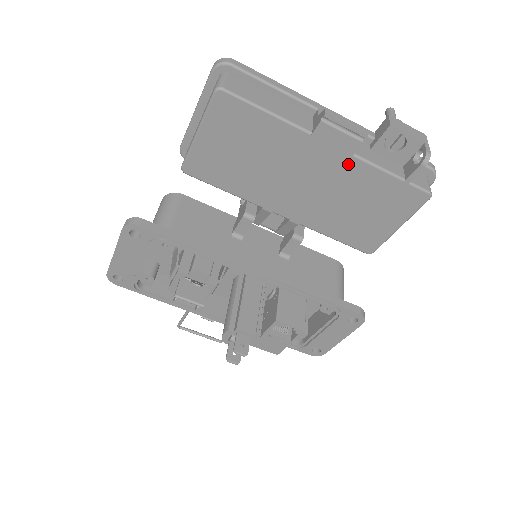
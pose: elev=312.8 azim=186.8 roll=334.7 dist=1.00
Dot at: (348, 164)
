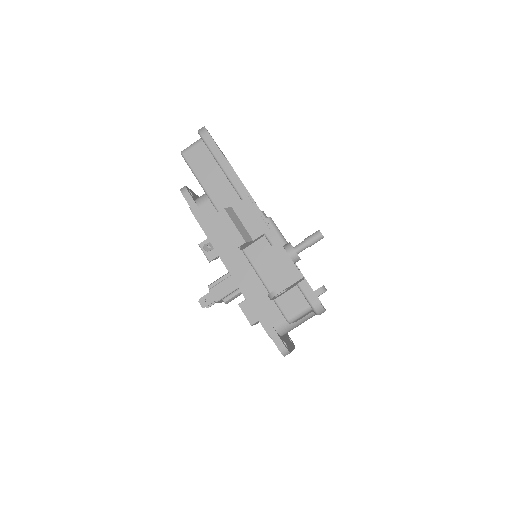
Dot at: occluded
